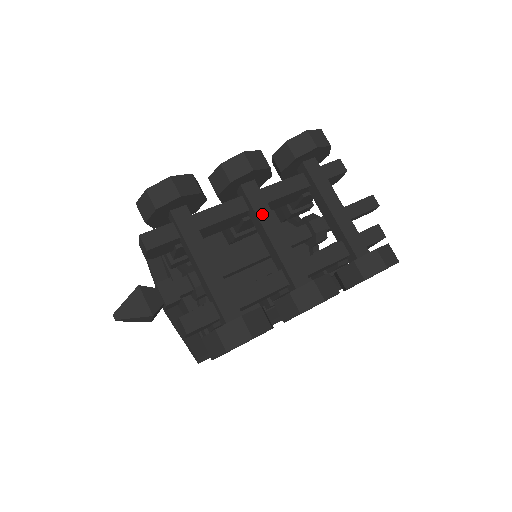
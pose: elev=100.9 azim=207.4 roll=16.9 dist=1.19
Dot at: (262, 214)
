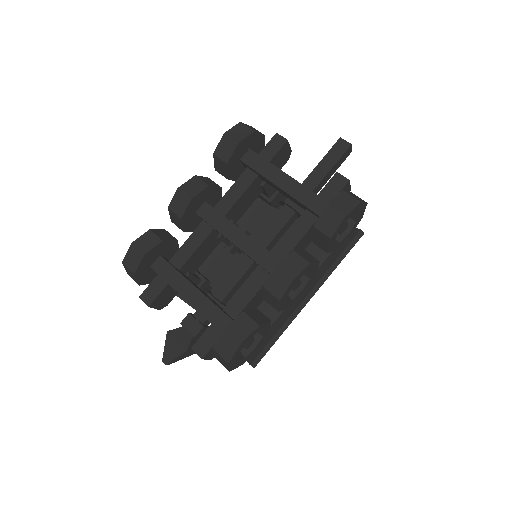
Dot at: (222, 228)
